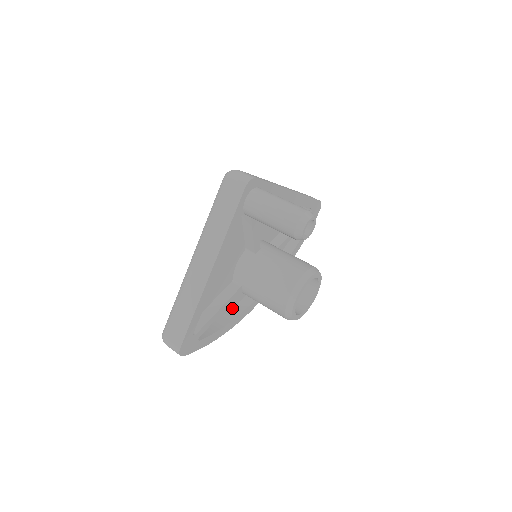
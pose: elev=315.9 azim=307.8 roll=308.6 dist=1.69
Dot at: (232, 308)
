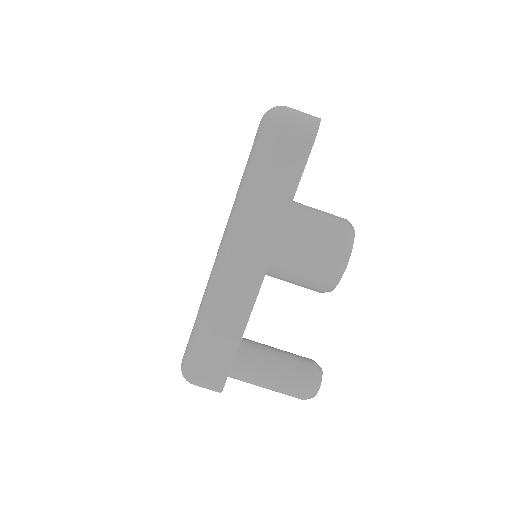
Dot at: occluded
